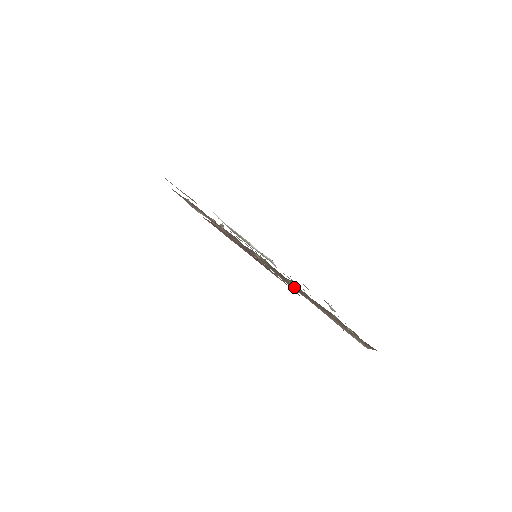
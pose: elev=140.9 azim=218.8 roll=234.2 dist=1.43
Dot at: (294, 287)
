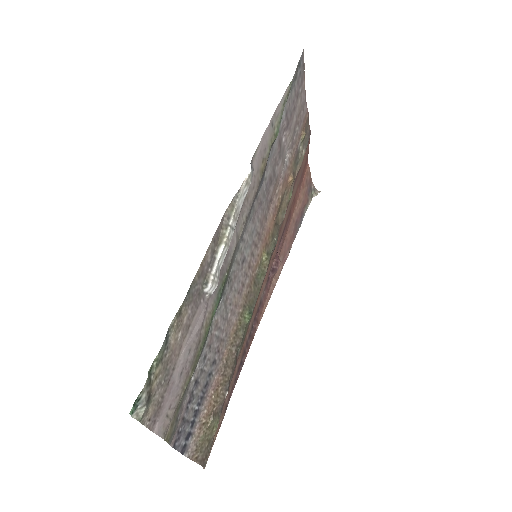
Dot at: (239, 323)
